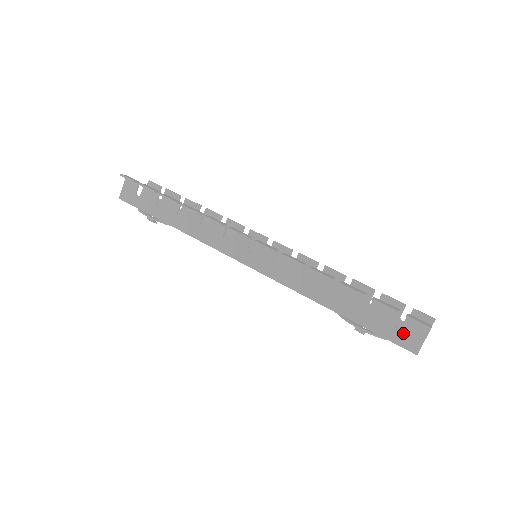
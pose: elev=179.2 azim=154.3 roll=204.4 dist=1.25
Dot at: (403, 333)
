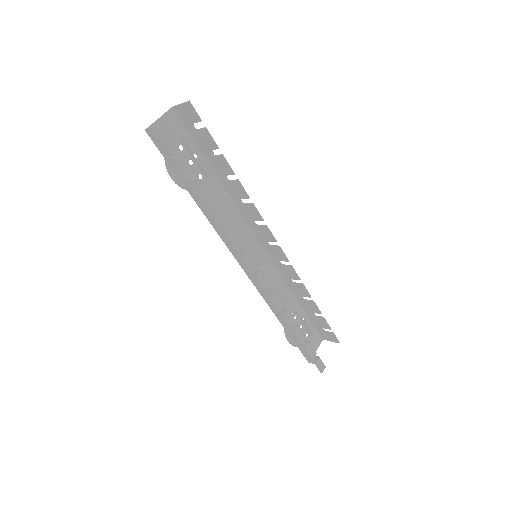
Dot at: occluded
